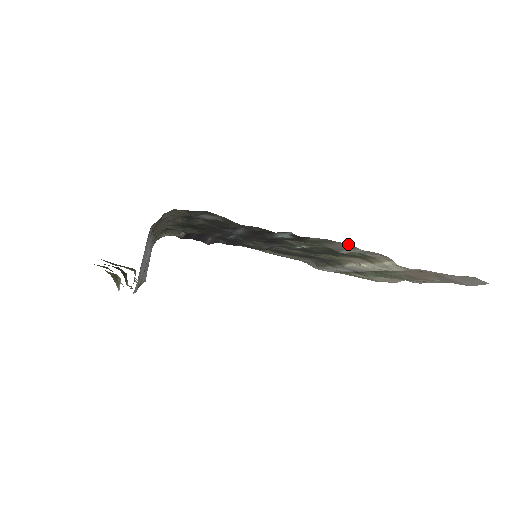
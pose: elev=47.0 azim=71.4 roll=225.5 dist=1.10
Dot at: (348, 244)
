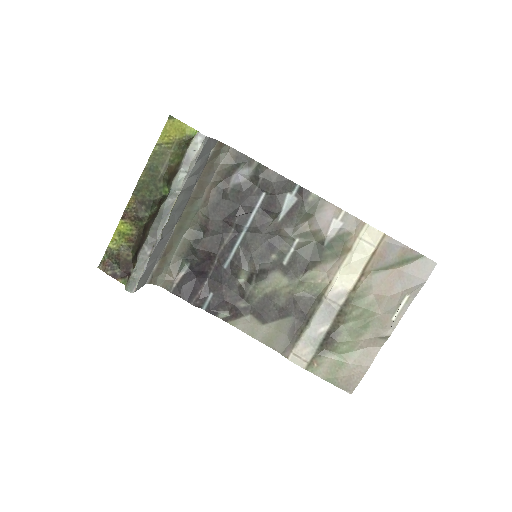
Dot at: (334, 206)
